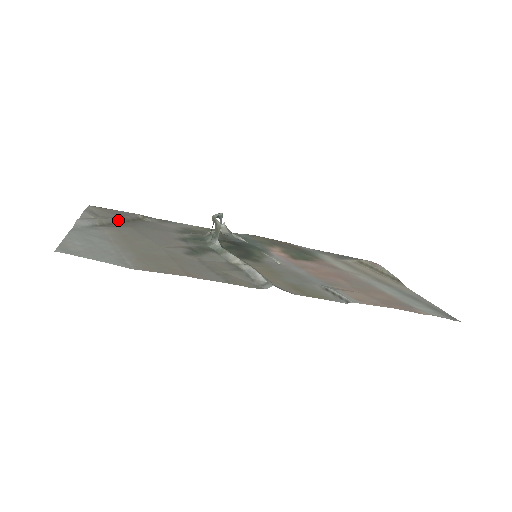
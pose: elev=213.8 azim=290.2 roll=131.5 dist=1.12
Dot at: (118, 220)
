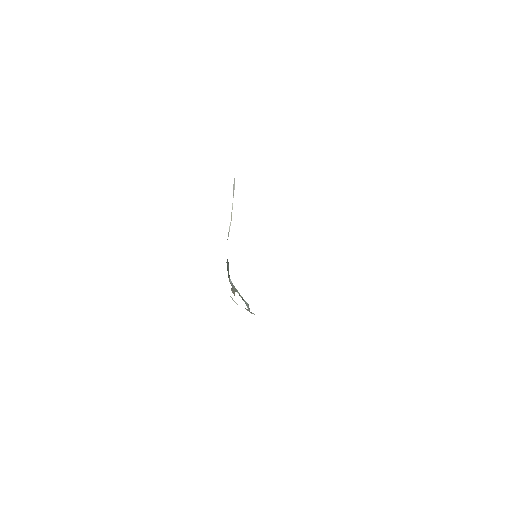
Dot at: occluded
